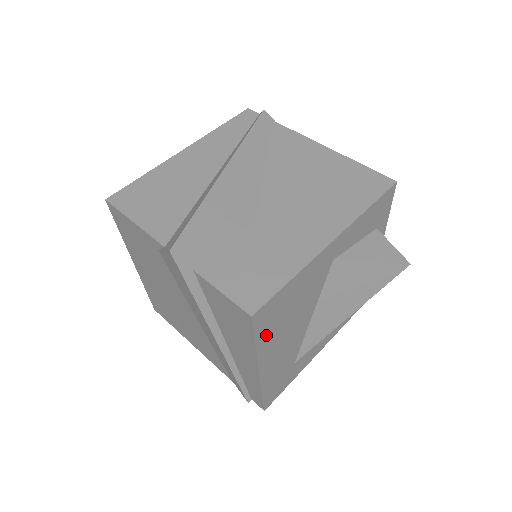
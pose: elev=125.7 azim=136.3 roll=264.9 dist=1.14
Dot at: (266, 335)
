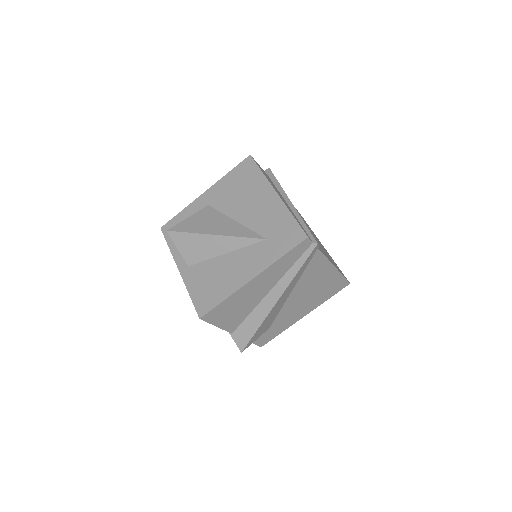
Dot at: occluded
